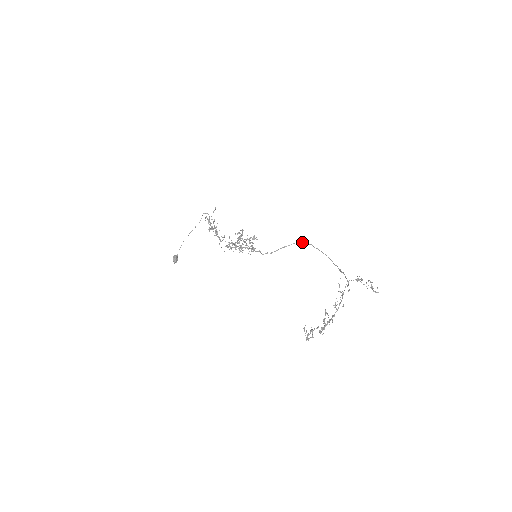
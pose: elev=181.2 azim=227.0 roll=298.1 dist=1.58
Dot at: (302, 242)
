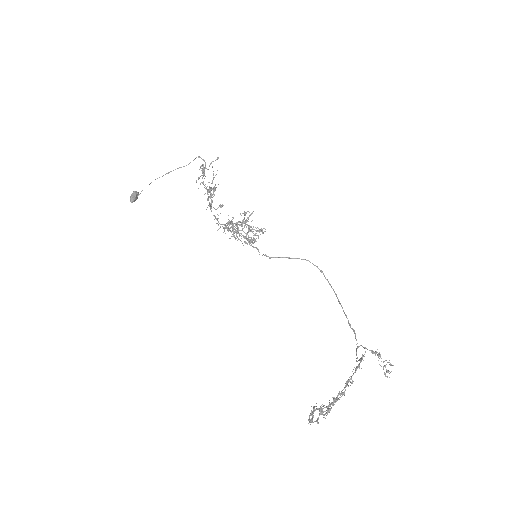
Dot at: occluded
